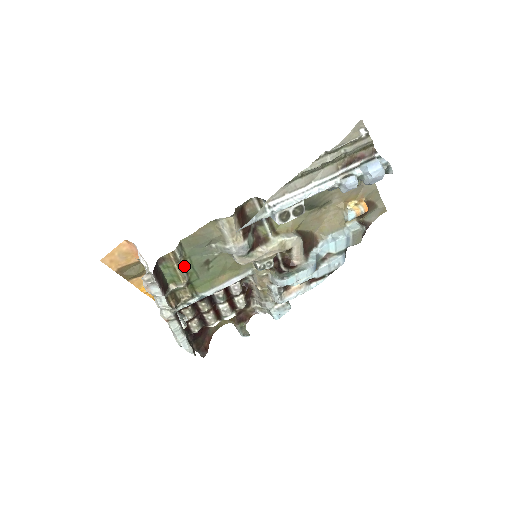
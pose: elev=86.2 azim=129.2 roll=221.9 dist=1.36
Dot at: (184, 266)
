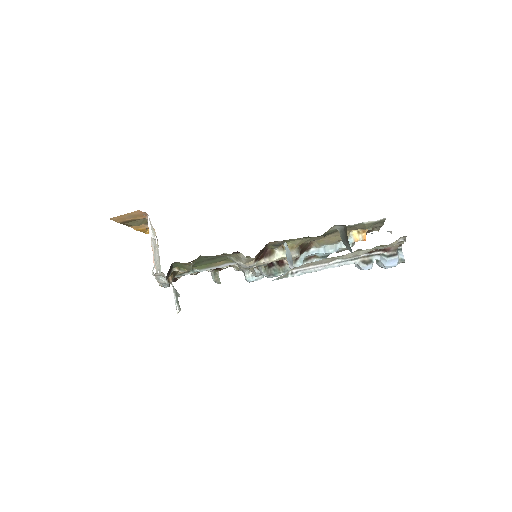
Dot at: occluded
